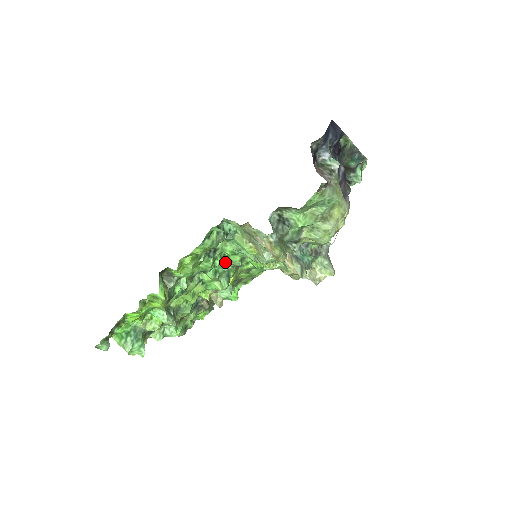
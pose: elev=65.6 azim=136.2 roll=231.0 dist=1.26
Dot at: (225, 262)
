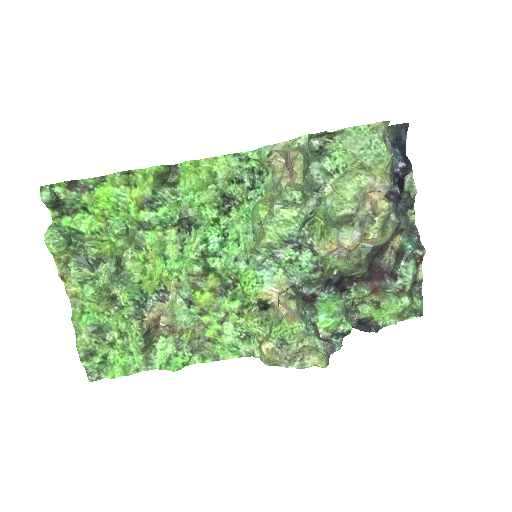
Dot at: (221, 244)
